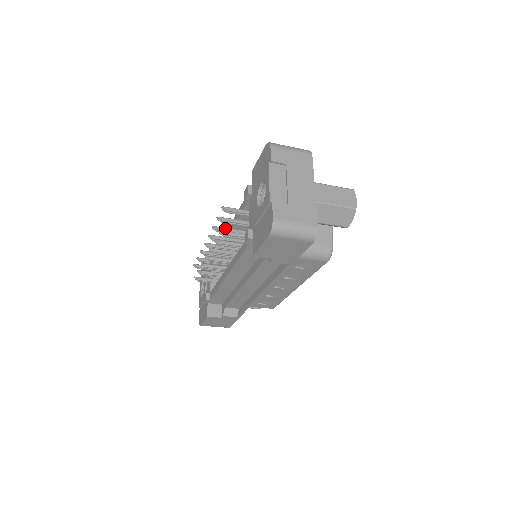
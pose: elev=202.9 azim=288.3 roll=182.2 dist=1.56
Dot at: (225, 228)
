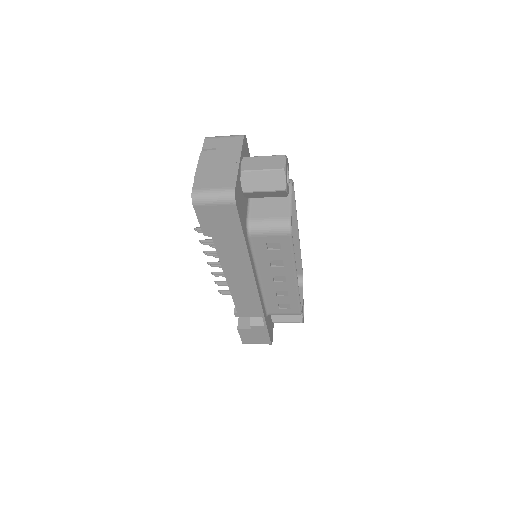
Dot at: occluded
